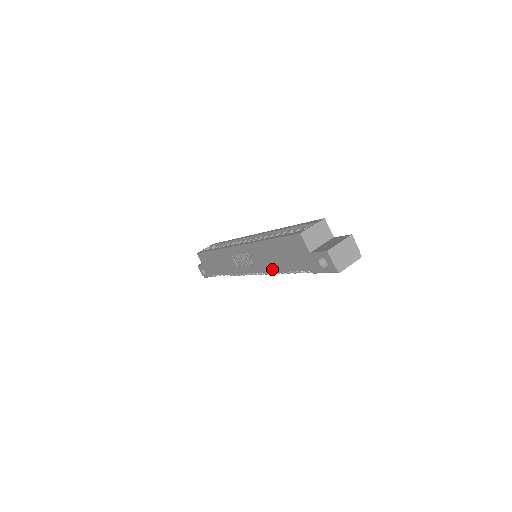
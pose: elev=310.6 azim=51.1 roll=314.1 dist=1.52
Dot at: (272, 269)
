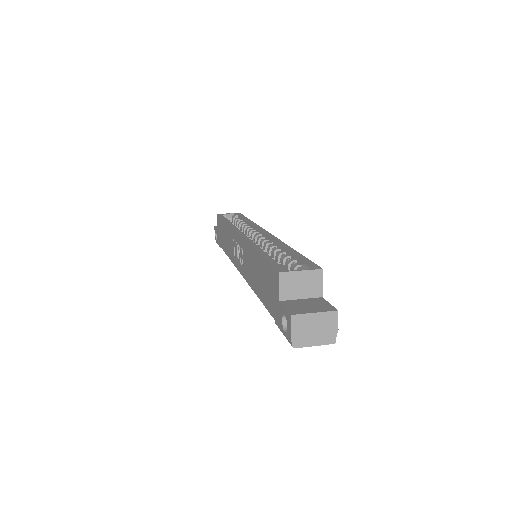
Dot at: (252, 285)
